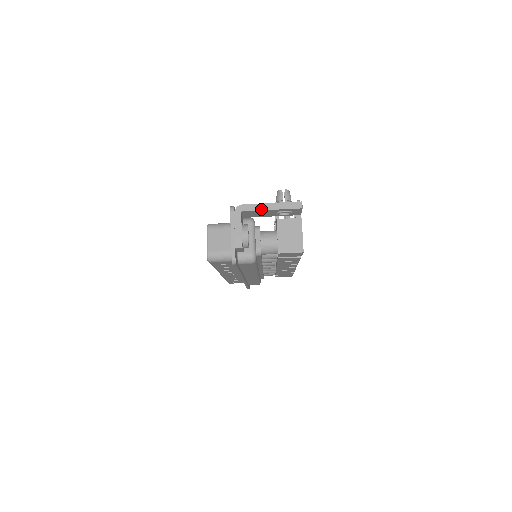
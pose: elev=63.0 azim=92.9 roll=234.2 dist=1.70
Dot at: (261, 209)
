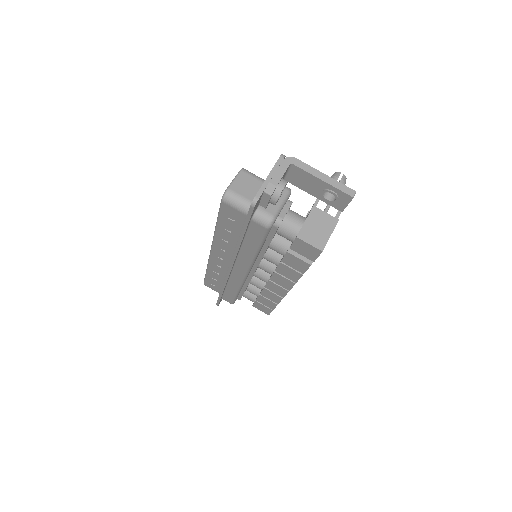
Dot at: (312, 173)
